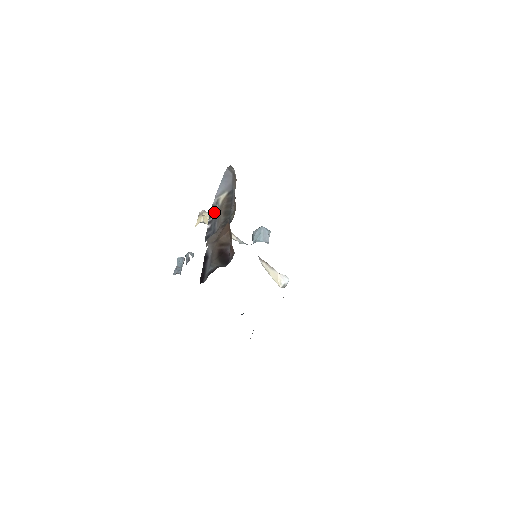
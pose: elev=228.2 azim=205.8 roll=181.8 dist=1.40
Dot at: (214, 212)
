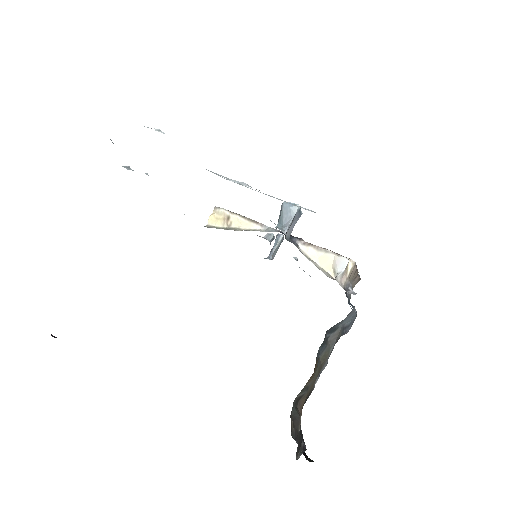
Dot at: occluded
